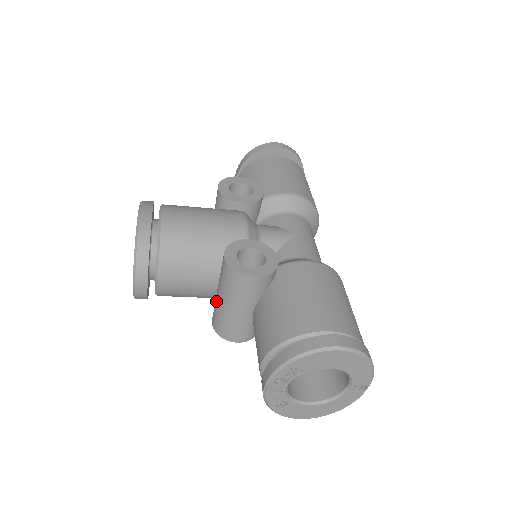
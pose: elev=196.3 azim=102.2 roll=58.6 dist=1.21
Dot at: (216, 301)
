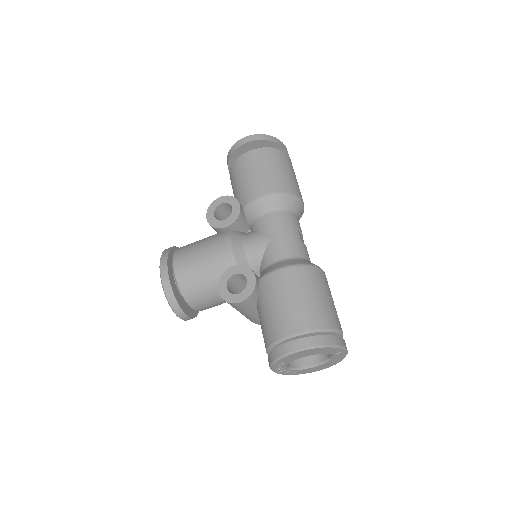
Dot at: occluded
